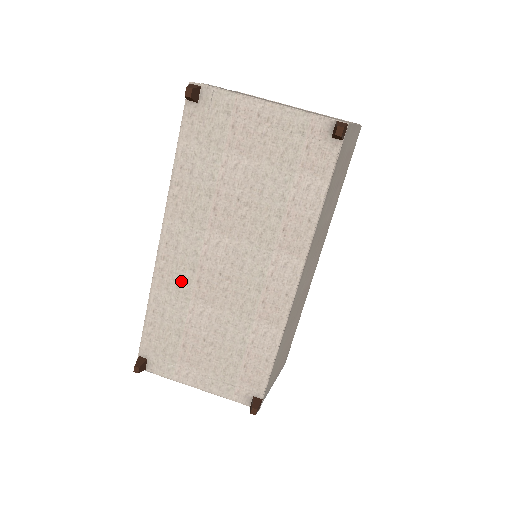
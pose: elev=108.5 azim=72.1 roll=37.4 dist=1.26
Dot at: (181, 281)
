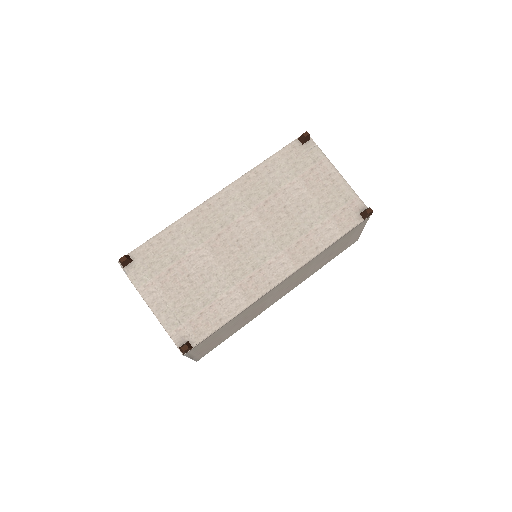
Dot at: (208, 227)
